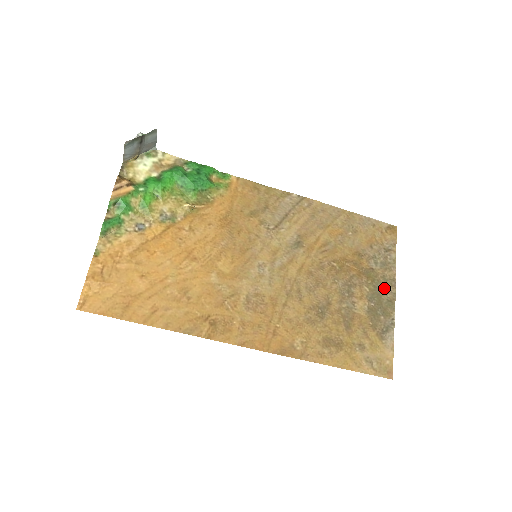
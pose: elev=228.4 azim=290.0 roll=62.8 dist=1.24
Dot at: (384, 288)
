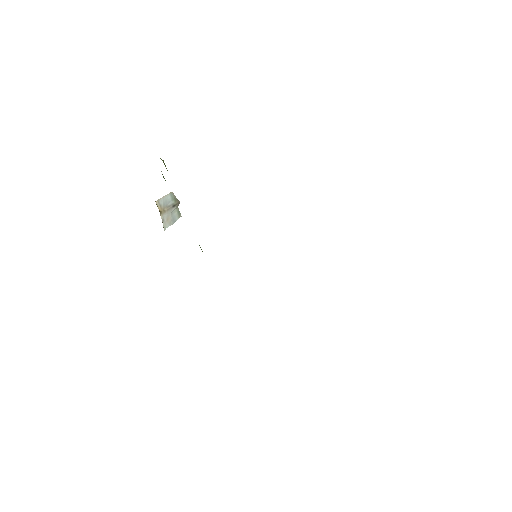
Dot at: occluded
